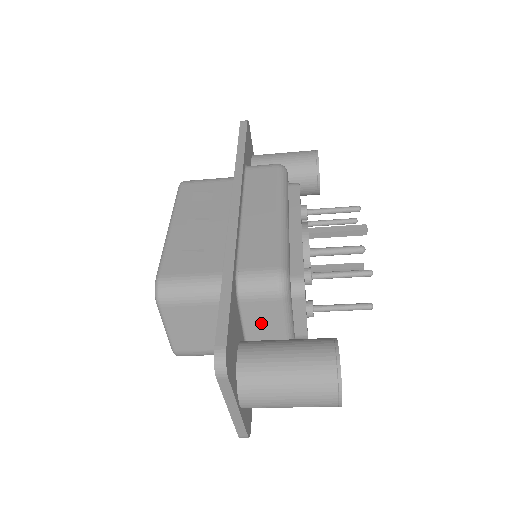
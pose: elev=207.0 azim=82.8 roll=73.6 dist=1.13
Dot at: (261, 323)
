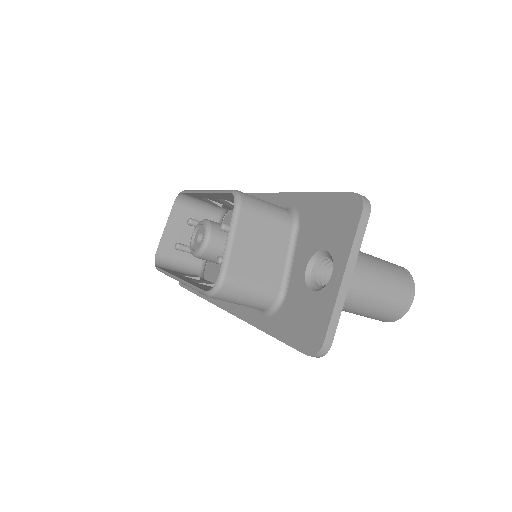
Dot at: occluded
